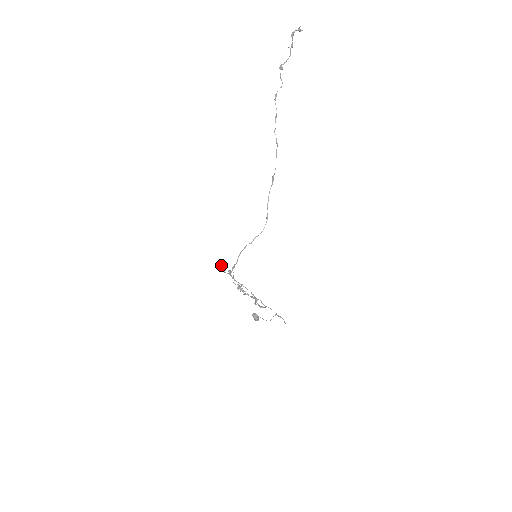
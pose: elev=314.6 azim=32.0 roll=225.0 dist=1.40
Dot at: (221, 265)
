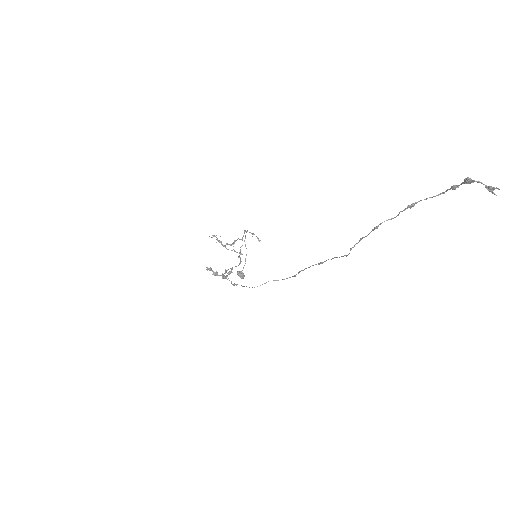
Dot at: (211, 268)
